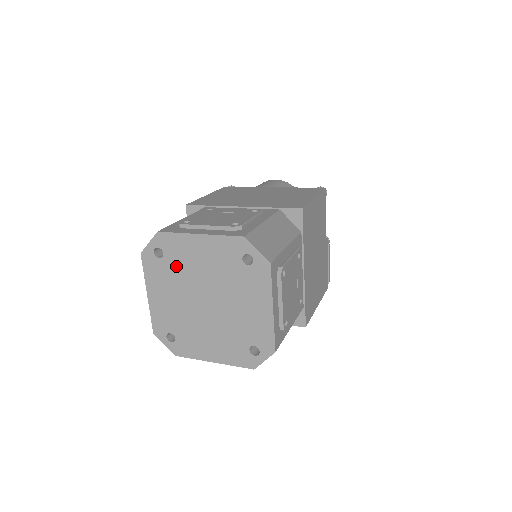
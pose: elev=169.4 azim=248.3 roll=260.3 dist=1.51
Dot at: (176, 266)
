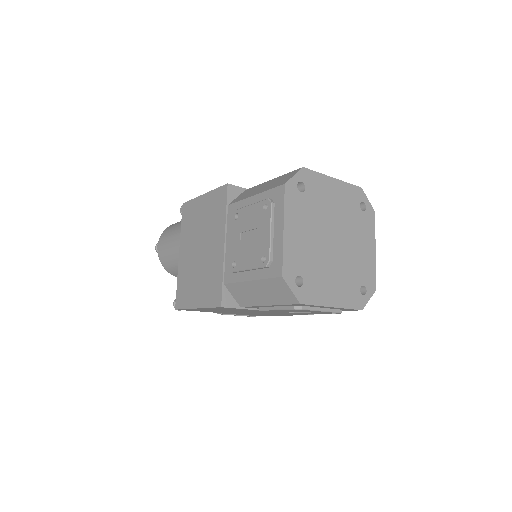
Dot at: (314, 203)
